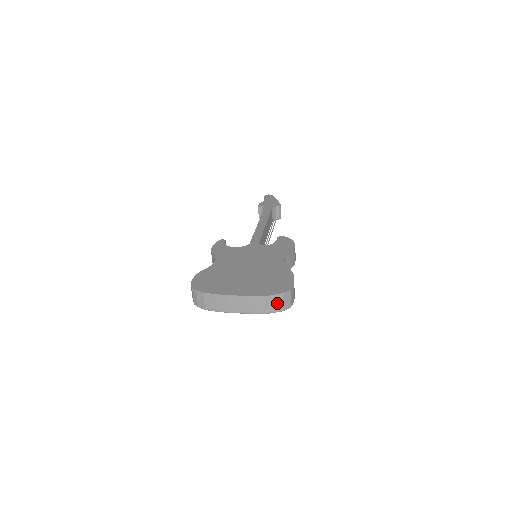
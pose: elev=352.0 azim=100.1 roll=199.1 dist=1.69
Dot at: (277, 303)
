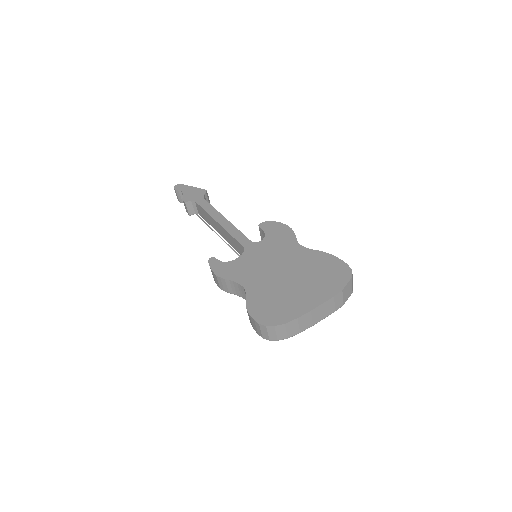
Dot at: (349, 290)
